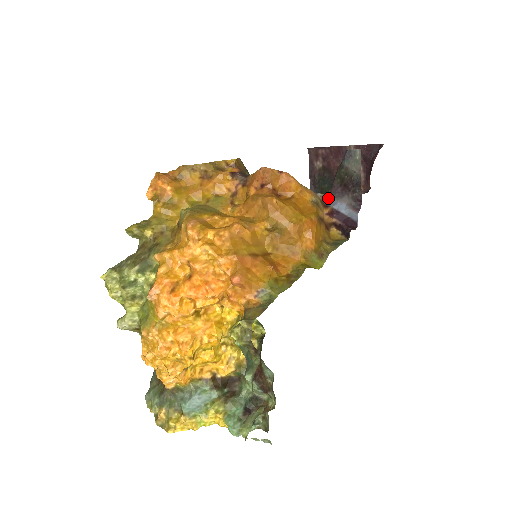
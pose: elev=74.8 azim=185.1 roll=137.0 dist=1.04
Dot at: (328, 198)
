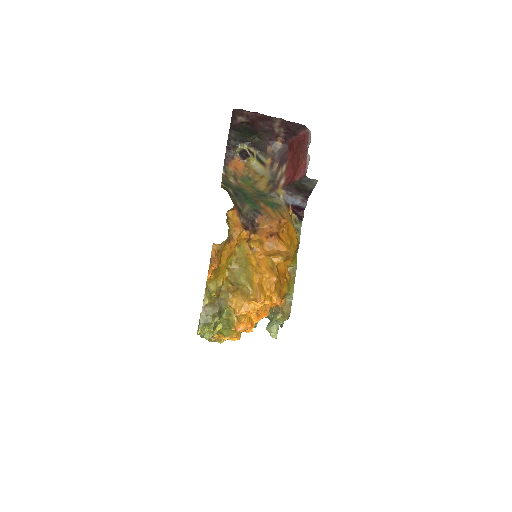
Dot at: (287, 198)
